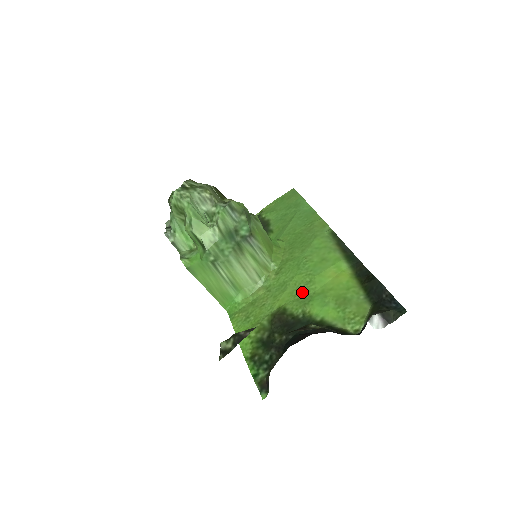
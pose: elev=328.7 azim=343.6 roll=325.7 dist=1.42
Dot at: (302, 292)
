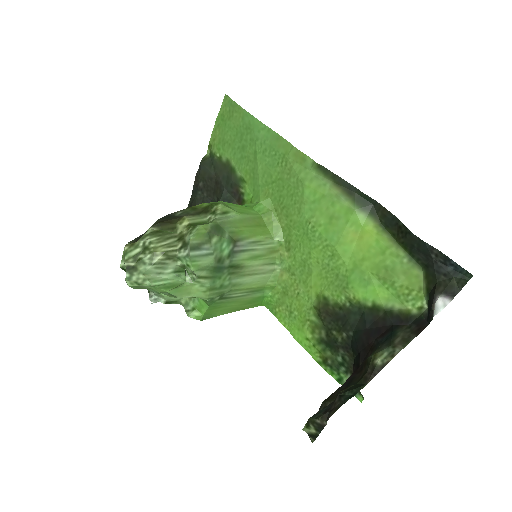
Dot at: (332, 272)
